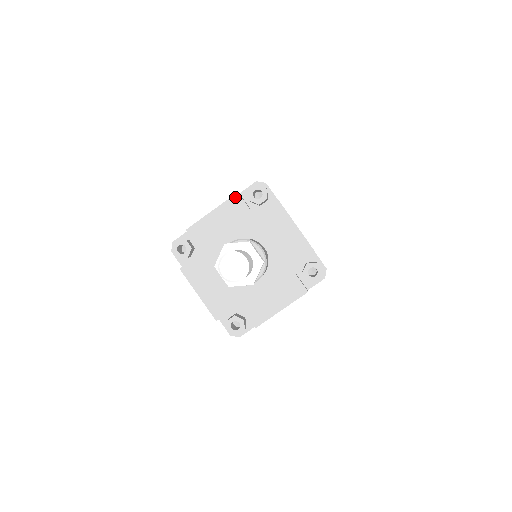
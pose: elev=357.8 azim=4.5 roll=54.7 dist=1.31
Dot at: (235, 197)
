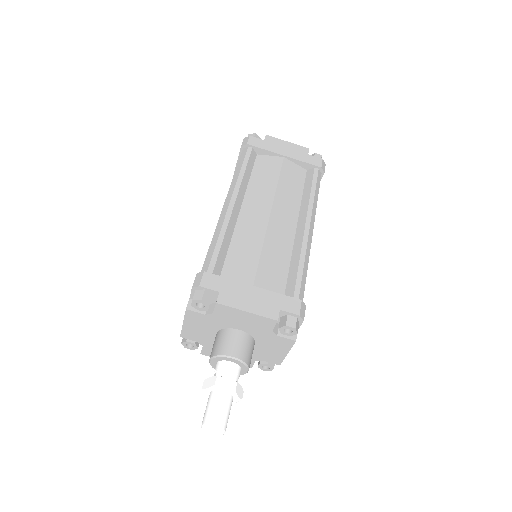
Dot at: (187, 312)
